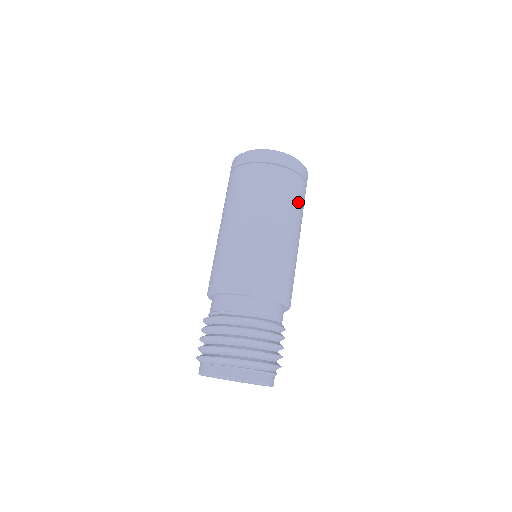
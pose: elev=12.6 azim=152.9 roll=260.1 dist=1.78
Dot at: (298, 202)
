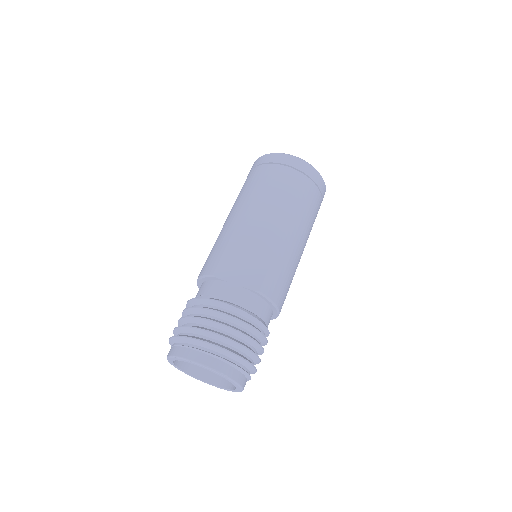
Dot at: (296, 197)
